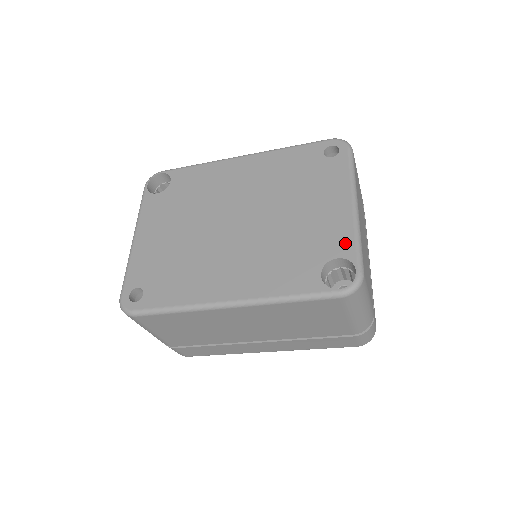
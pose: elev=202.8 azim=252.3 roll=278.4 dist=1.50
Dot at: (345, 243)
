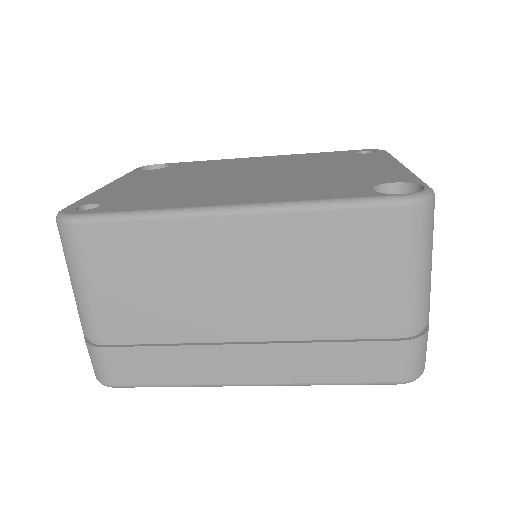
Dot at: (400, 177)
